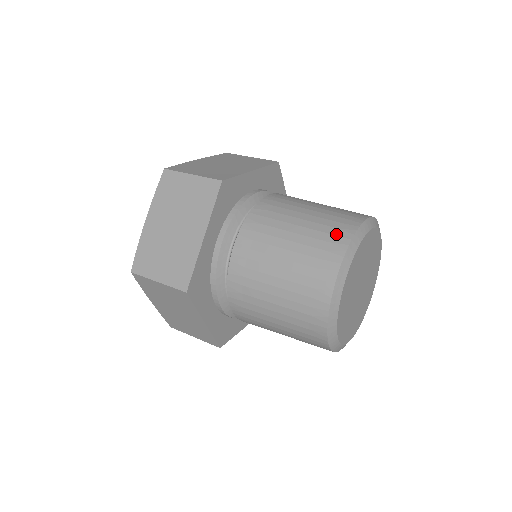
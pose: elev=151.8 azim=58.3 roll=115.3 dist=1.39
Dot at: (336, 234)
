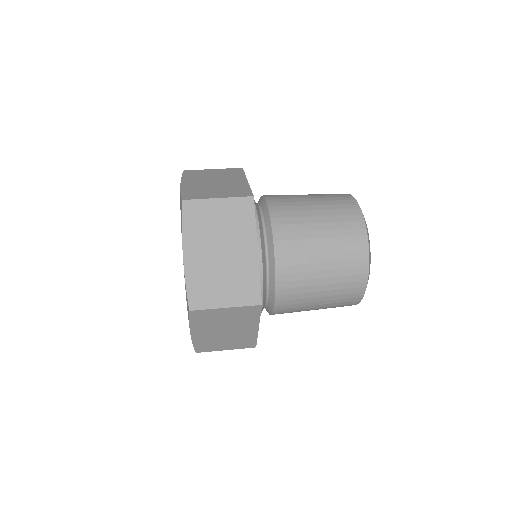
Dot at: (350, 214)
